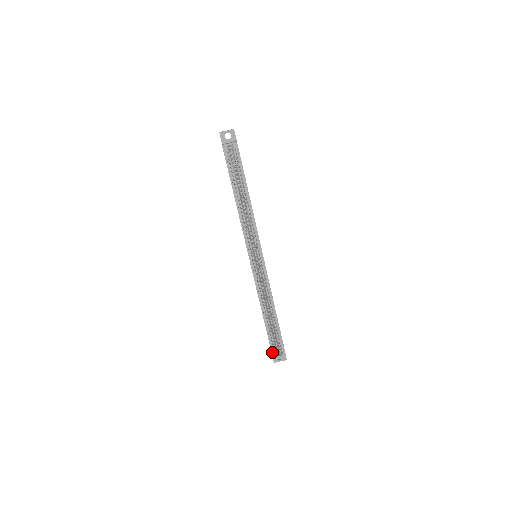
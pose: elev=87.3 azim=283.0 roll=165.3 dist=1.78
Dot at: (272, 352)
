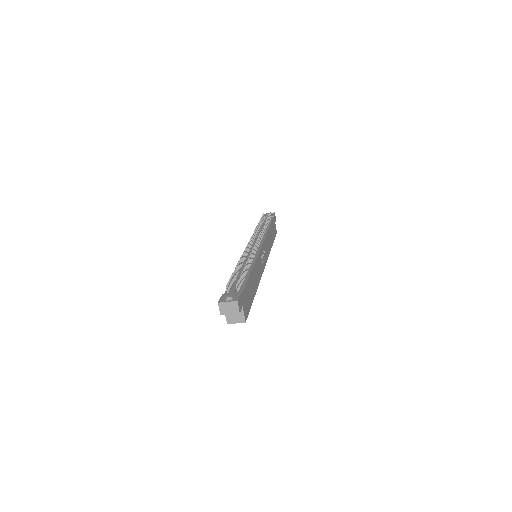
Dot at: occluded
